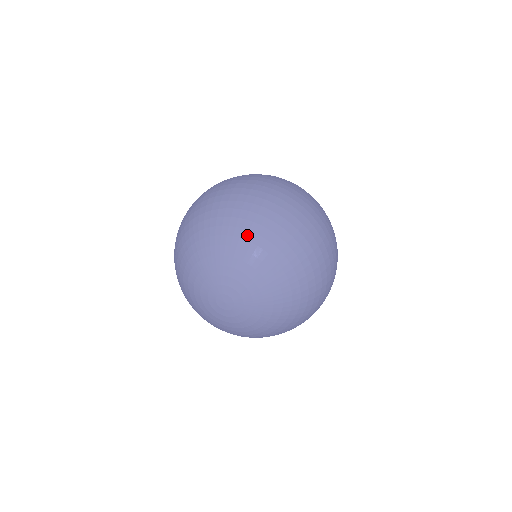
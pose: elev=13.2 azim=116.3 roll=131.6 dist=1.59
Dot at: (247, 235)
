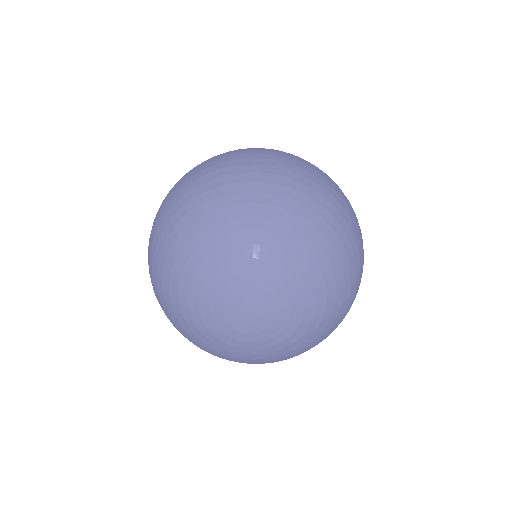
Dot at: (292, 219)
